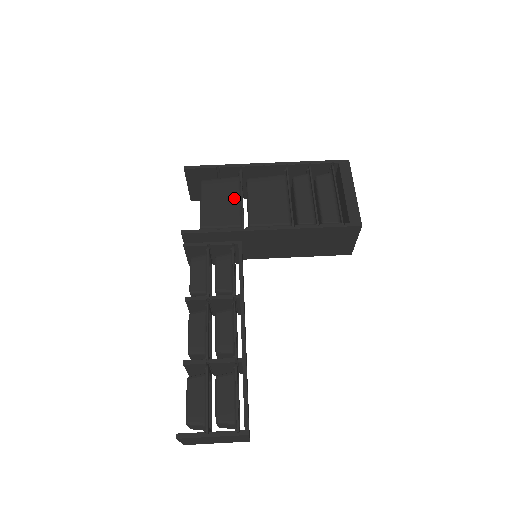
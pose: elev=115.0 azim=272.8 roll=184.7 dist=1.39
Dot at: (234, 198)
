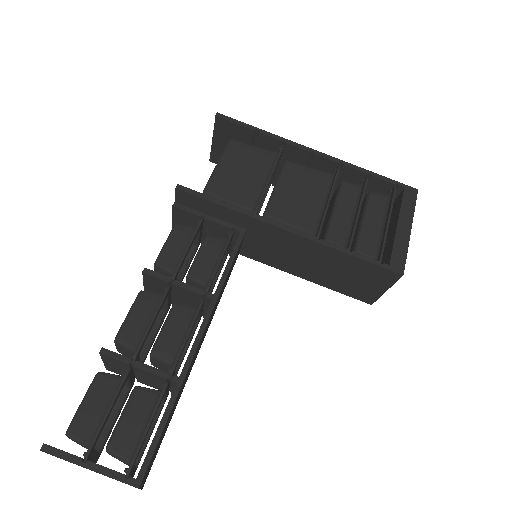
Dot at: (260, 175)
